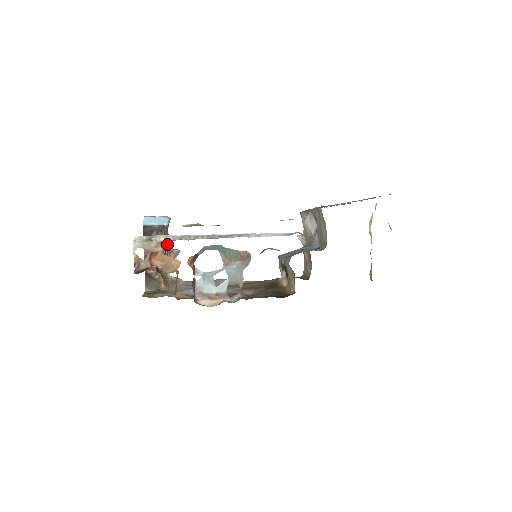
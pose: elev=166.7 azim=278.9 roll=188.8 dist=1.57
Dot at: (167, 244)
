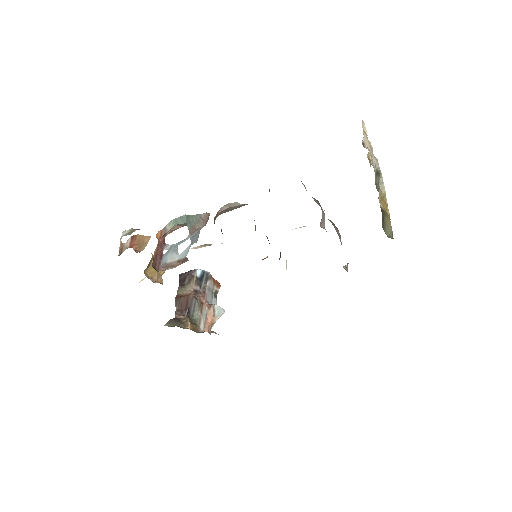
Dot at: (209, 301)
